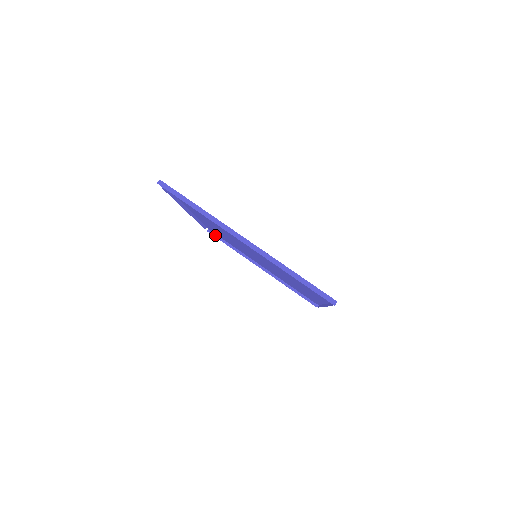
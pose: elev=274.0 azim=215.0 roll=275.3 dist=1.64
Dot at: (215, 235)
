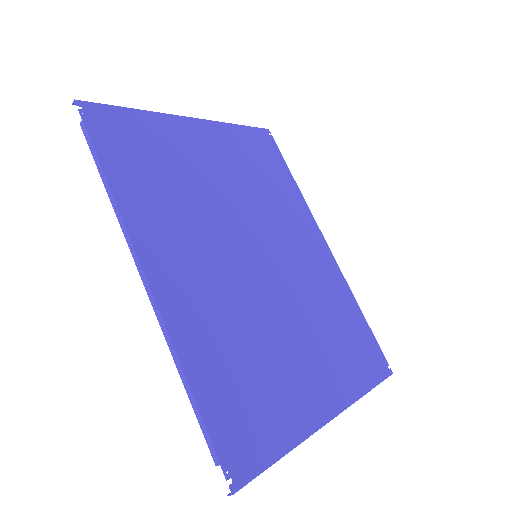
Dot at: (93, 105)
